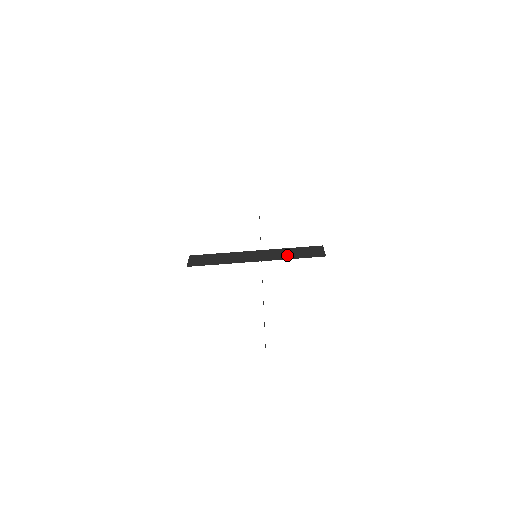
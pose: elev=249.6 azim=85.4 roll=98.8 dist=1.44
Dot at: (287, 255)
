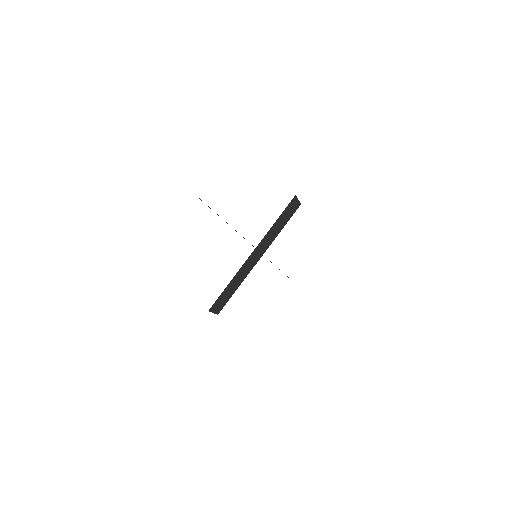
Dot at: (274, 229)
